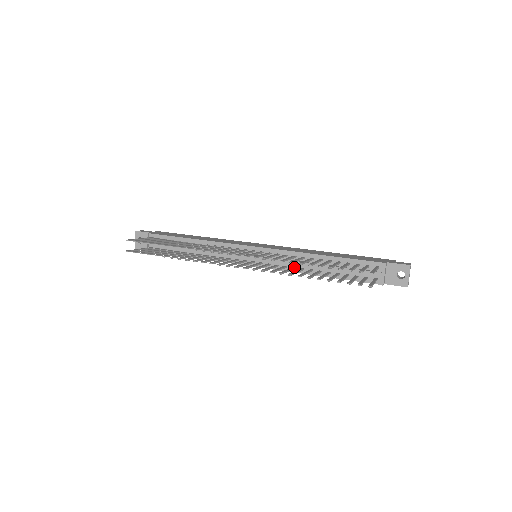
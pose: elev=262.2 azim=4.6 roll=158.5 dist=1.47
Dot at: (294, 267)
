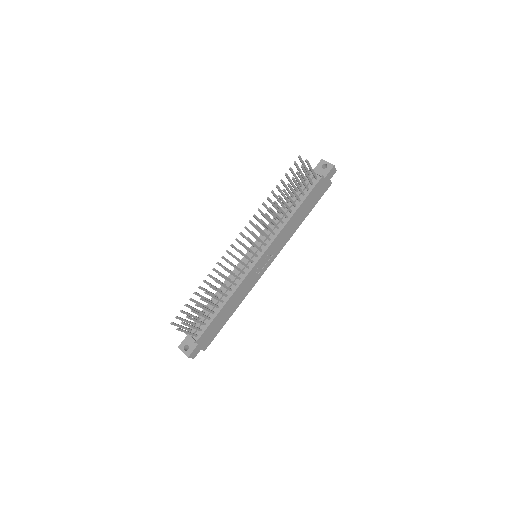
Dot at: (277, 227)
